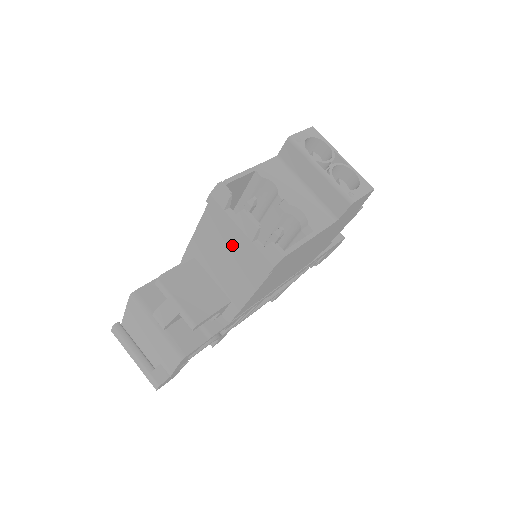
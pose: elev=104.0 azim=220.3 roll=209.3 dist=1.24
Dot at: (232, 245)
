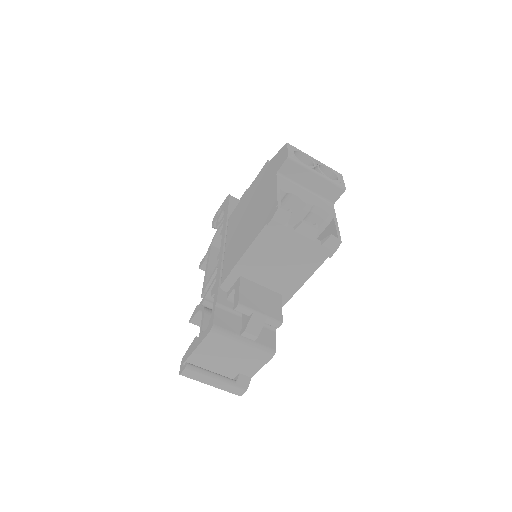
Dot at: (288, 251)
